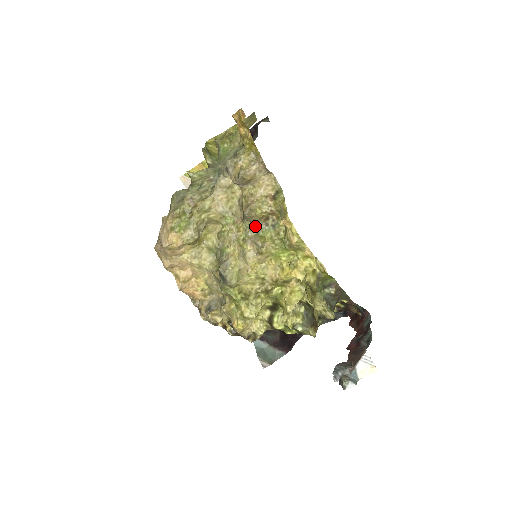
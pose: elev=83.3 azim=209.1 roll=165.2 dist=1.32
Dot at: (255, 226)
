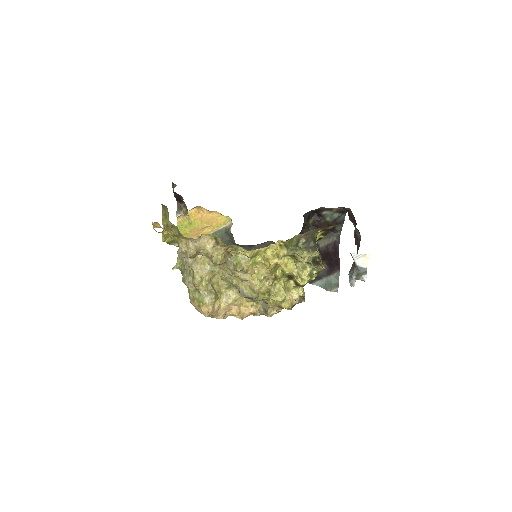
Dot at: (228, 262)
